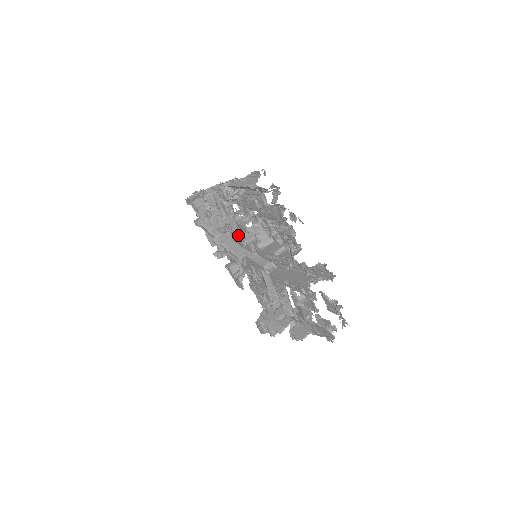
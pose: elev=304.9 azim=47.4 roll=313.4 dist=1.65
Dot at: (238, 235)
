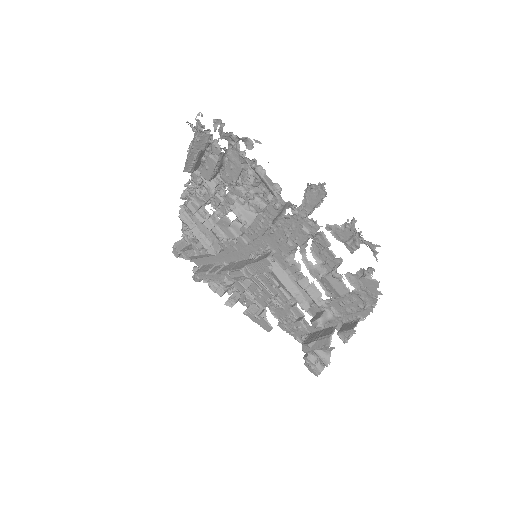
Dot at: (227, 240)
